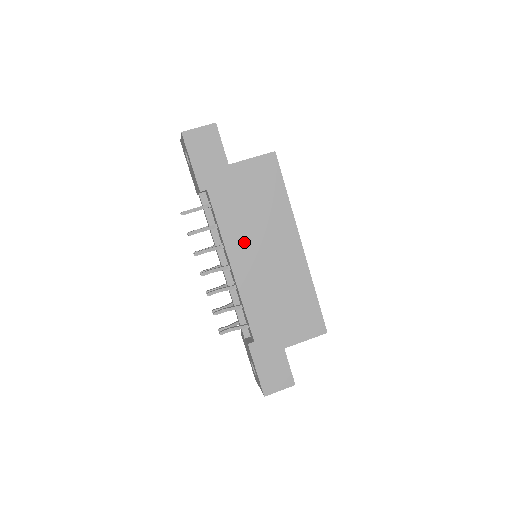
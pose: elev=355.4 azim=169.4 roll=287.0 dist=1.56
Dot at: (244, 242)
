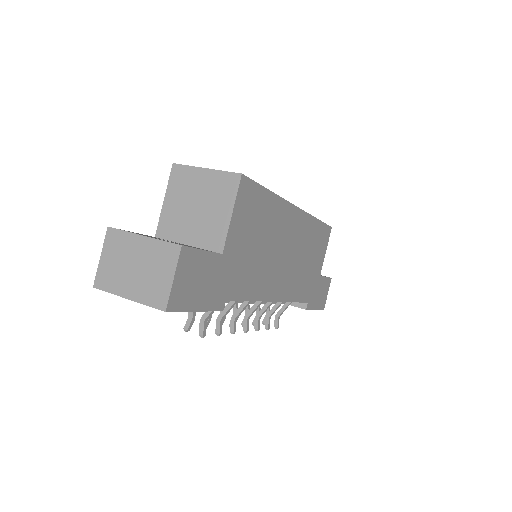
Dot at: (271, 275)
